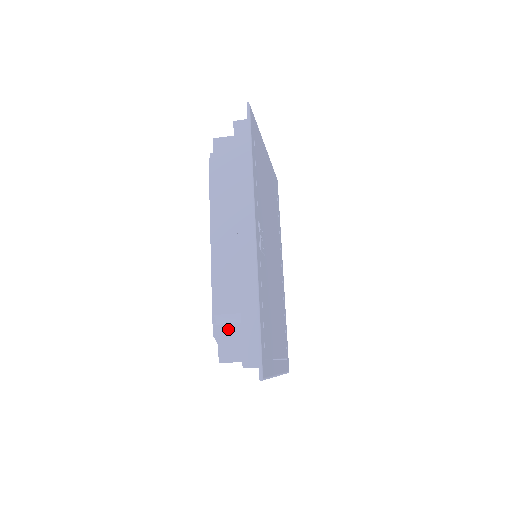
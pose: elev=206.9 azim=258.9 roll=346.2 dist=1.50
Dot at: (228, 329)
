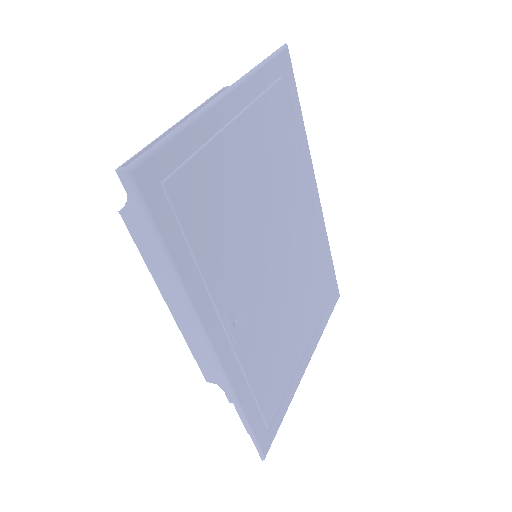
Dot at: occluded
